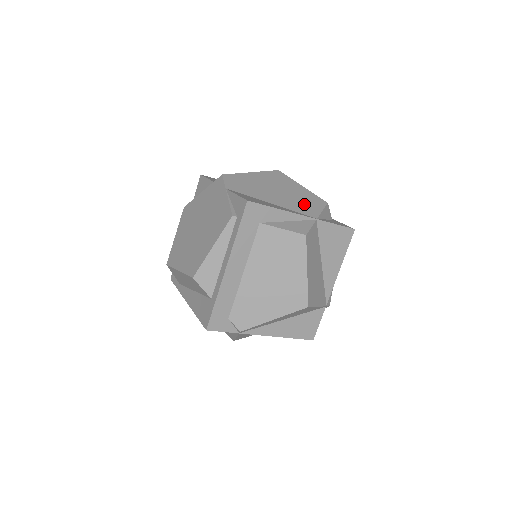
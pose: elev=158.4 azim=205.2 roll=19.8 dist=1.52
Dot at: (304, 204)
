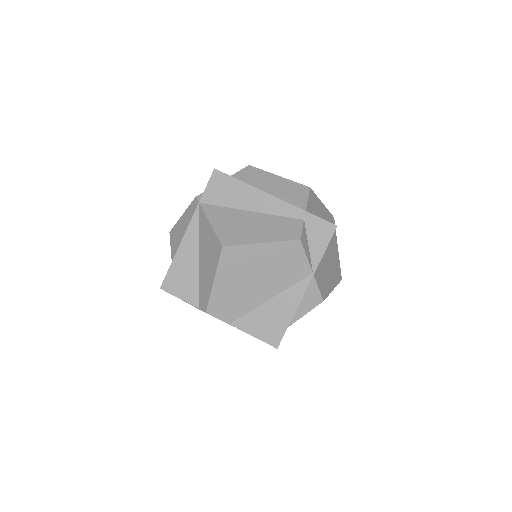
Dot at: (288, 268)
